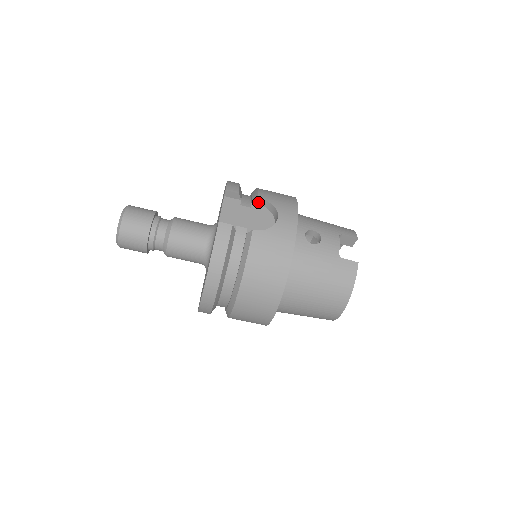
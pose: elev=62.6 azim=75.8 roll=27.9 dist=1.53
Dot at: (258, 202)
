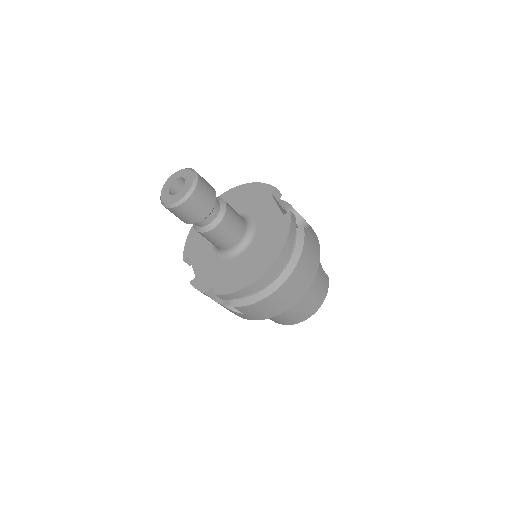
Dot at: (287, 208)
